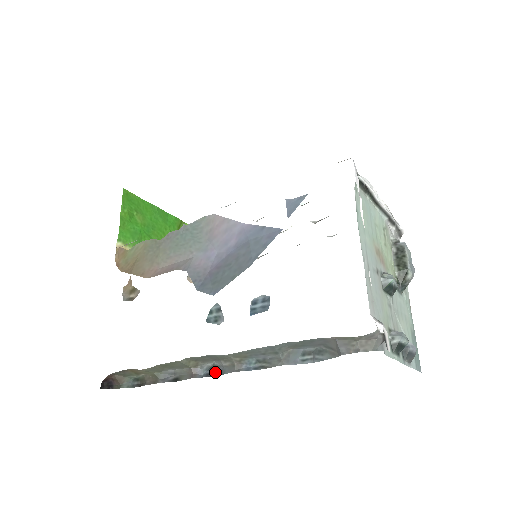
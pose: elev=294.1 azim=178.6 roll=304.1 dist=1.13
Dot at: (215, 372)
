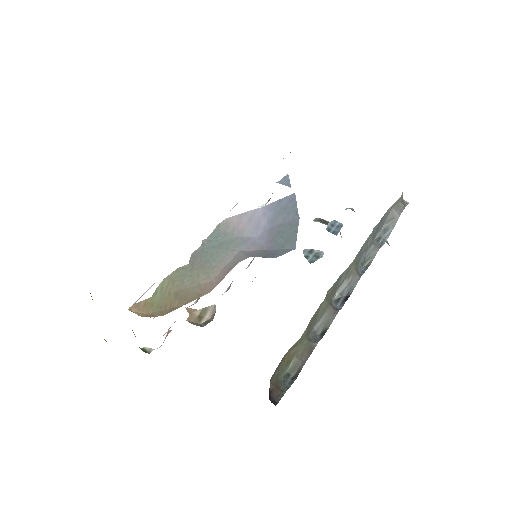
Dot at: (345, 297)
